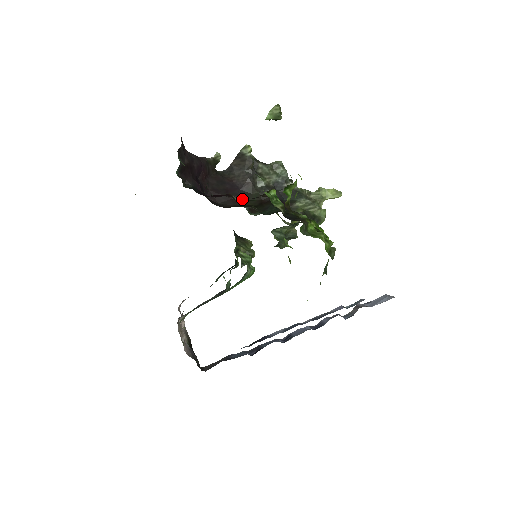
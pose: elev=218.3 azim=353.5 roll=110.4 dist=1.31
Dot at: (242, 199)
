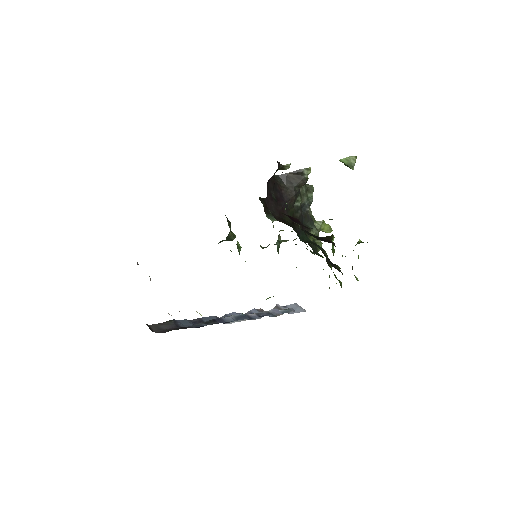
Dot at: (284, 212)
